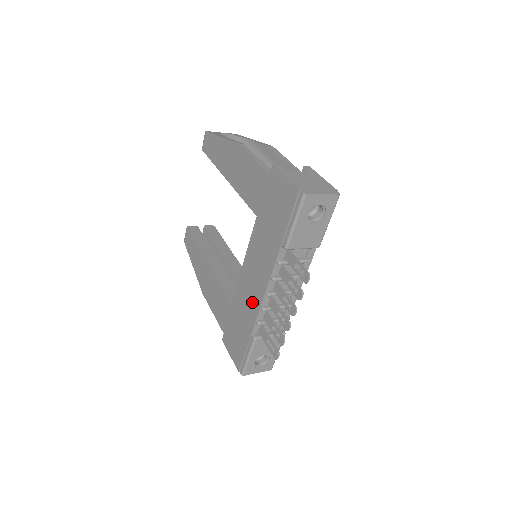
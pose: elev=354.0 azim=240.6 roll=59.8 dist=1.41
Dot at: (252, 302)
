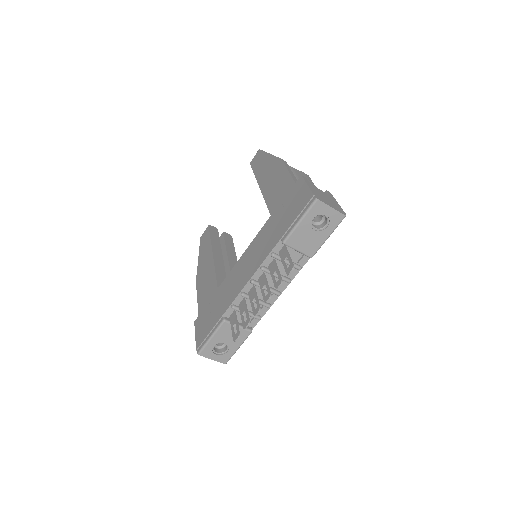
Dot at: (236, 287)
